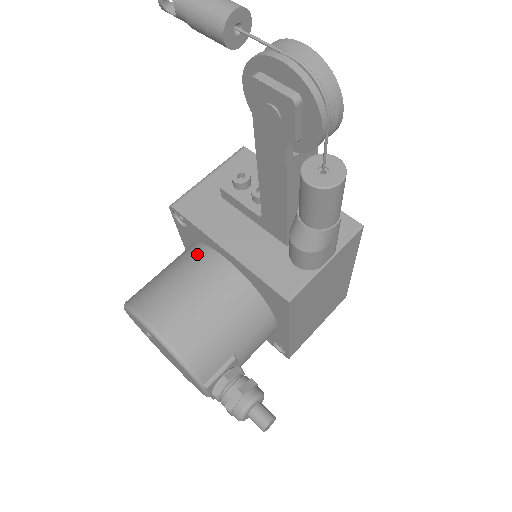
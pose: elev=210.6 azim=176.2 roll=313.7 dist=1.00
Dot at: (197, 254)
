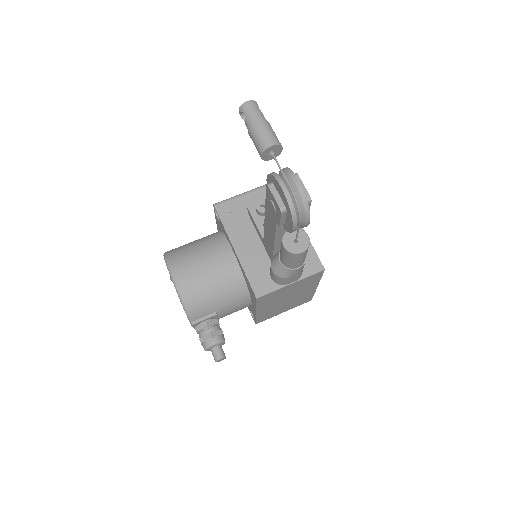
Dot at: (219, 242)
